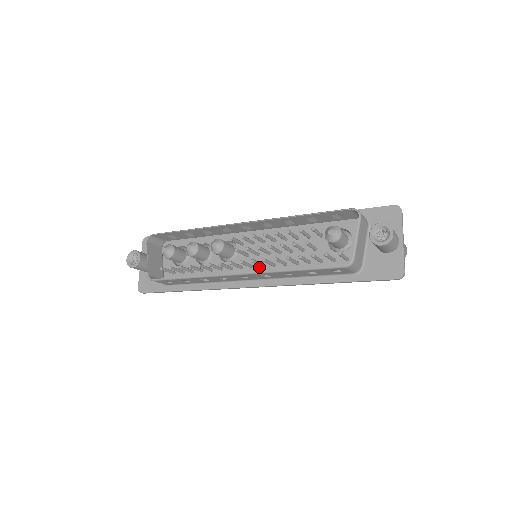
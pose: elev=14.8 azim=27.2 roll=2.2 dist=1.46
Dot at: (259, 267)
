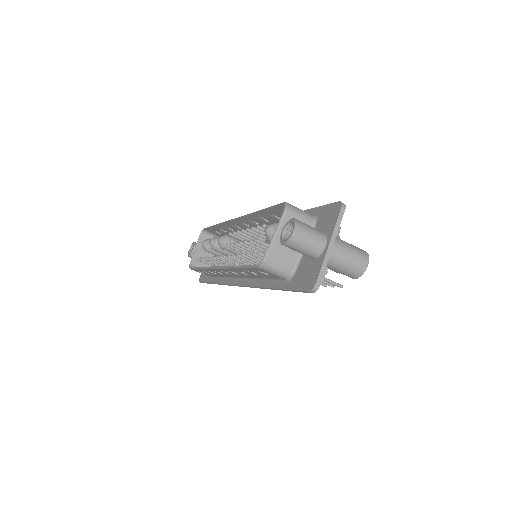
Dot at: occluded
